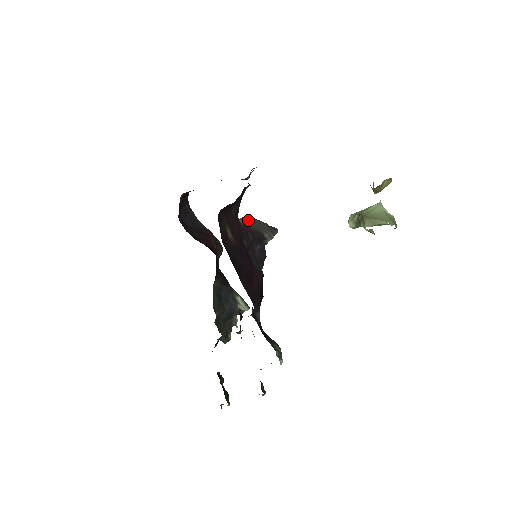
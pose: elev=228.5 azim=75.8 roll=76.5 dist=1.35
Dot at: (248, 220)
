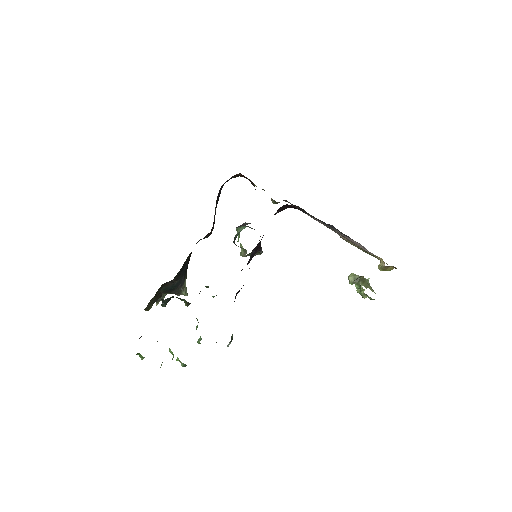
Dot at: occluded
